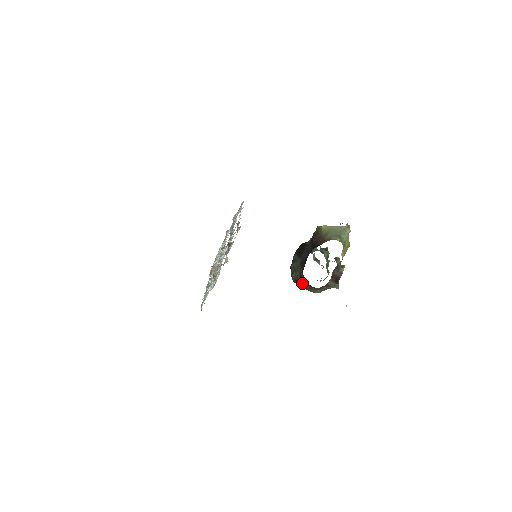
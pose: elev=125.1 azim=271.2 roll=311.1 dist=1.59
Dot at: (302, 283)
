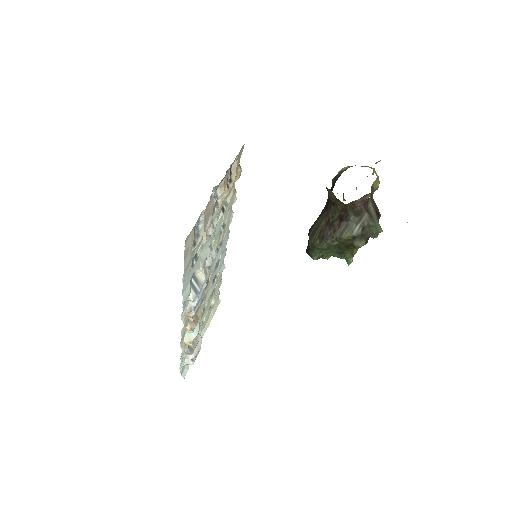
Dot at: (332, 229)
